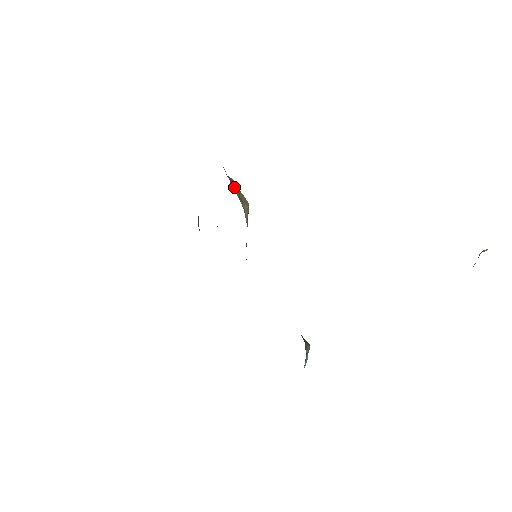
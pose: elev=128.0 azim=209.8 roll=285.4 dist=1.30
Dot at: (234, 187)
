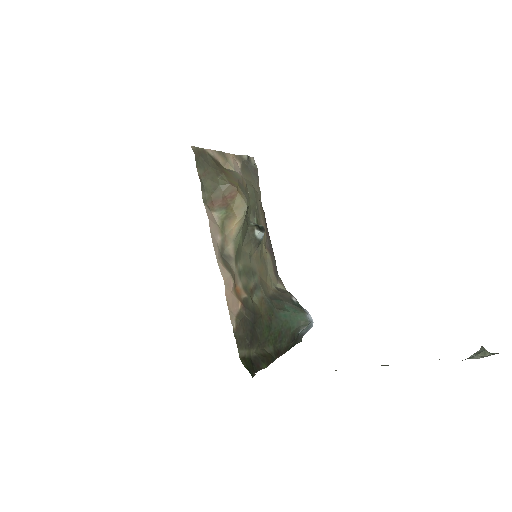
Dot at: (219, 207)
